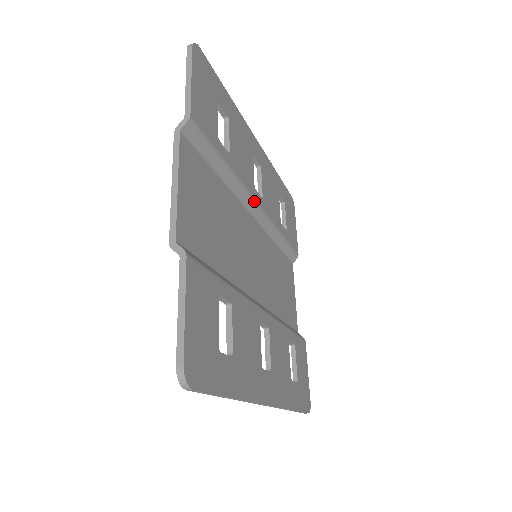
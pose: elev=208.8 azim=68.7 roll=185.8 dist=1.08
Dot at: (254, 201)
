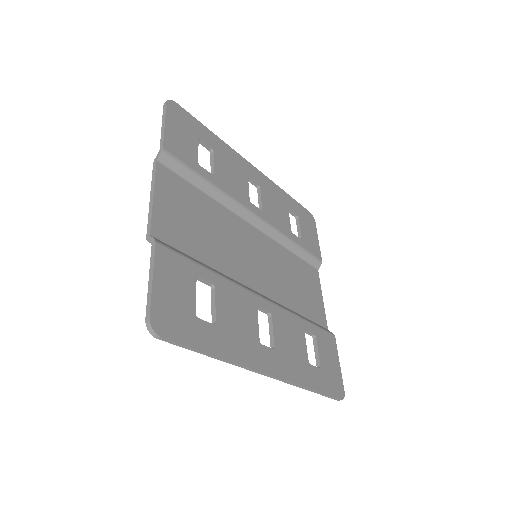
Dot at: (250, 212)
